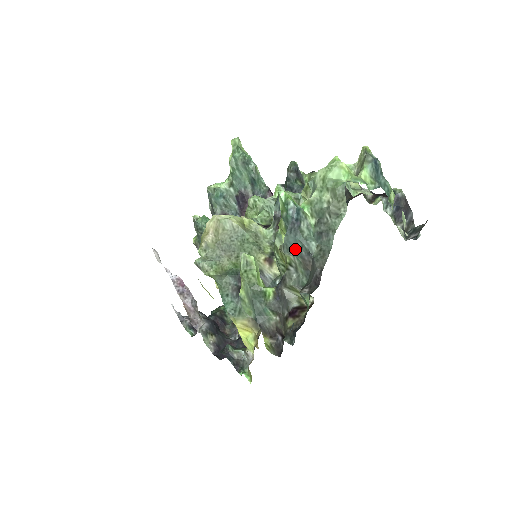
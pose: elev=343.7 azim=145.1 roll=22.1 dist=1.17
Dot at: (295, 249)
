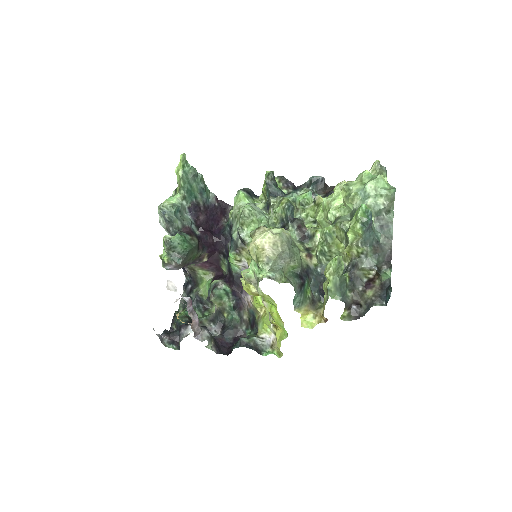
Dot at: (369, 242)
